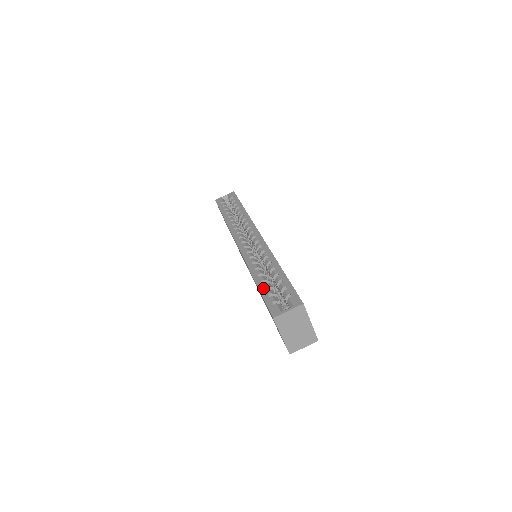
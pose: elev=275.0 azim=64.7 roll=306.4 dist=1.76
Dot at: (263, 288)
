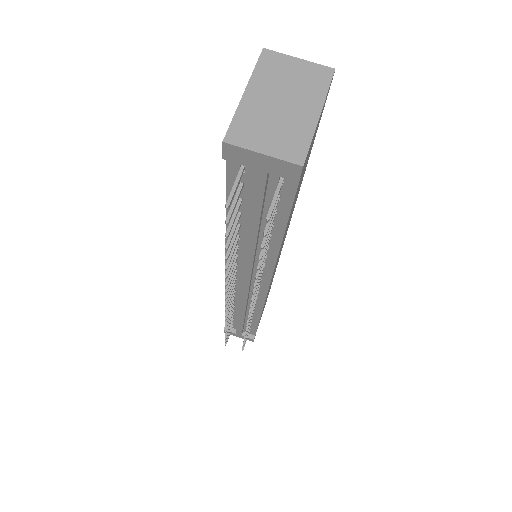
Dot at: occluded
